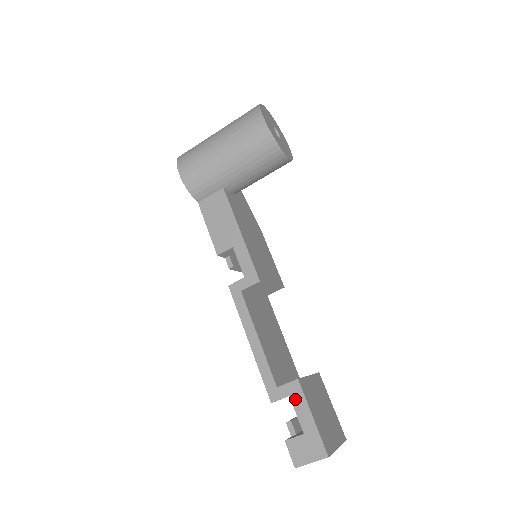
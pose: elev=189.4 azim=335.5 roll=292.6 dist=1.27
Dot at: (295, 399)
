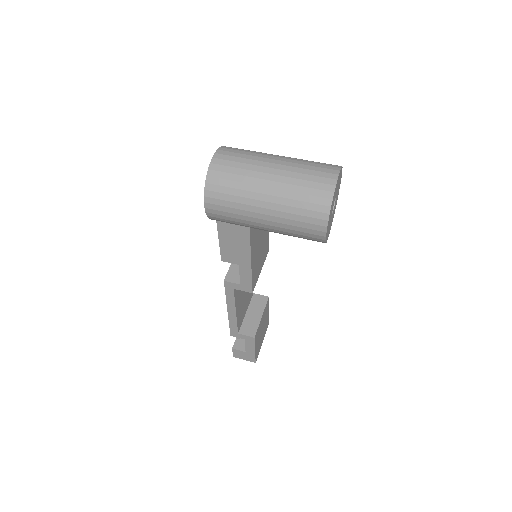
Dot at: (248, 342)
